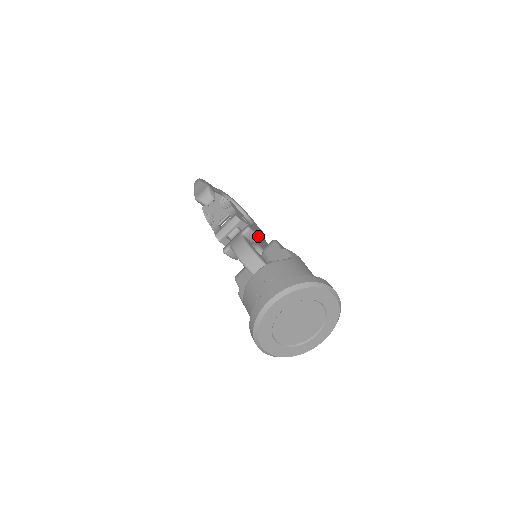
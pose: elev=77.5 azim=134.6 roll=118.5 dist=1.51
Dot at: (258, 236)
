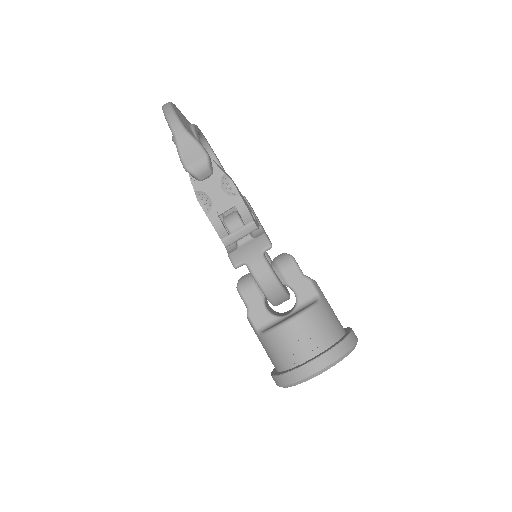
Dot at: occluded
